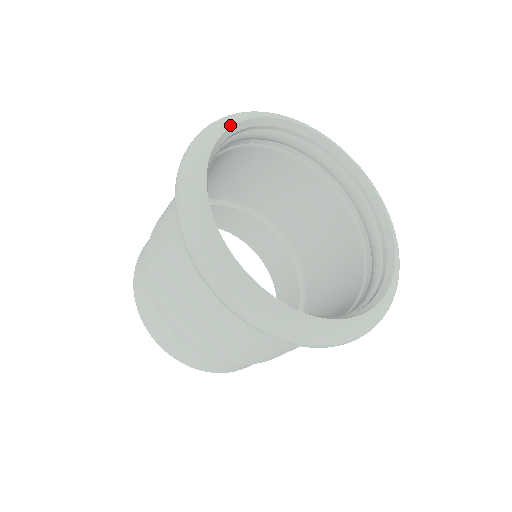
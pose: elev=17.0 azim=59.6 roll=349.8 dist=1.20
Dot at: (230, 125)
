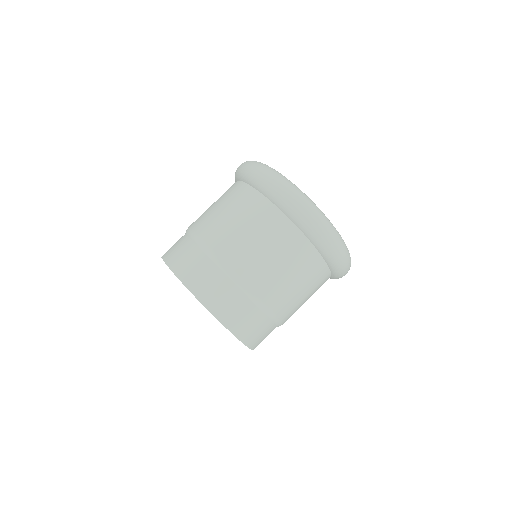
Dot at: occluded
